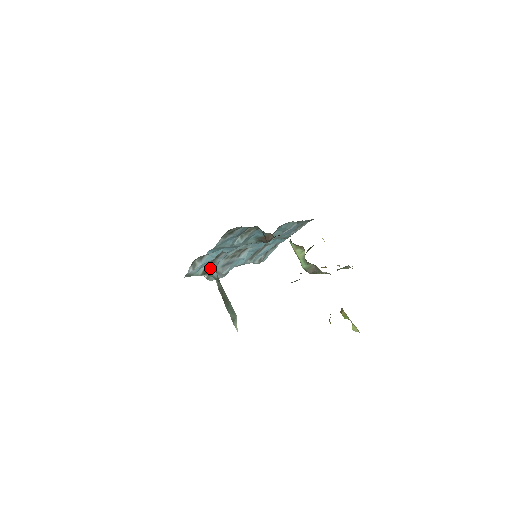
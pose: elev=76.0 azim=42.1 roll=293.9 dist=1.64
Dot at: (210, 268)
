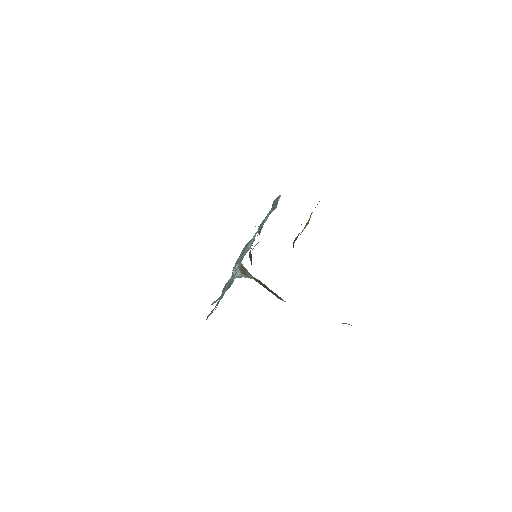
Dot at: (230, 282)
